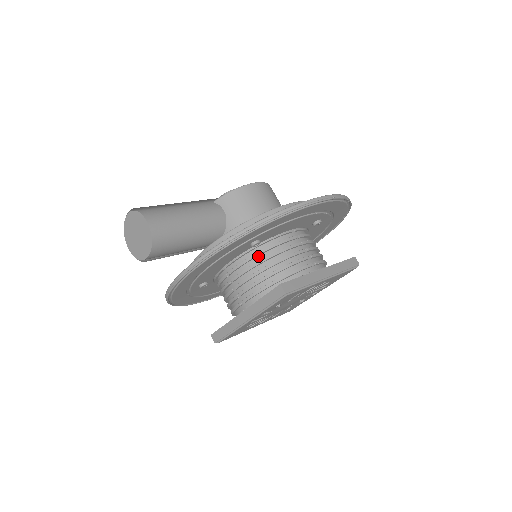
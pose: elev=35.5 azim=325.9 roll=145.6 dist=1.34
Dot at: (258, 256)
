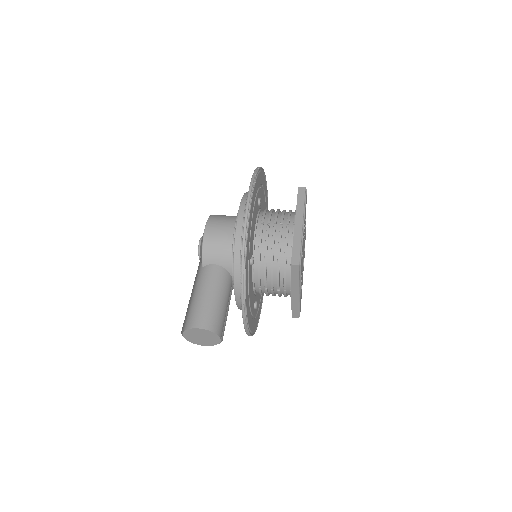
Dot at: (260, 262)
